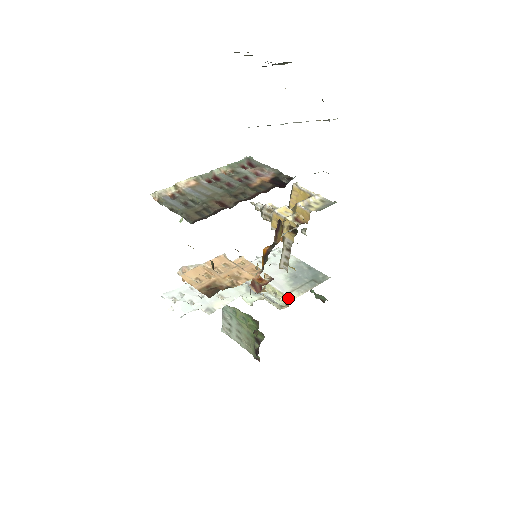
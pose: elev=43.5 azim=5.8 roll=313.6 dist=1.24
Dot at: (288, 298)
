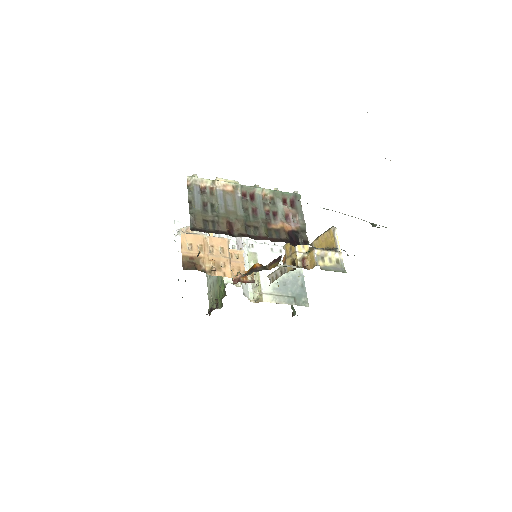
Dot at: (261, 297)
